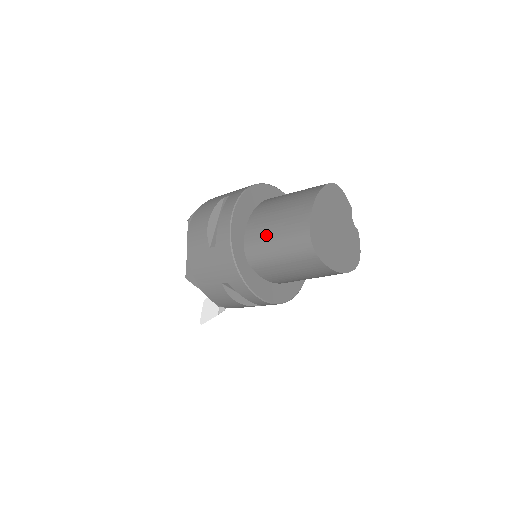
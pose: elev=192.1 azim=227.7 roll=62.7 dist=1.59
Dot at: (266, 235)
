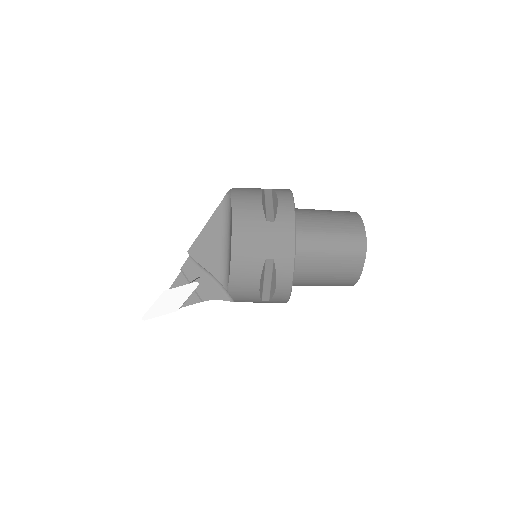
Dot at: (320, 228)
